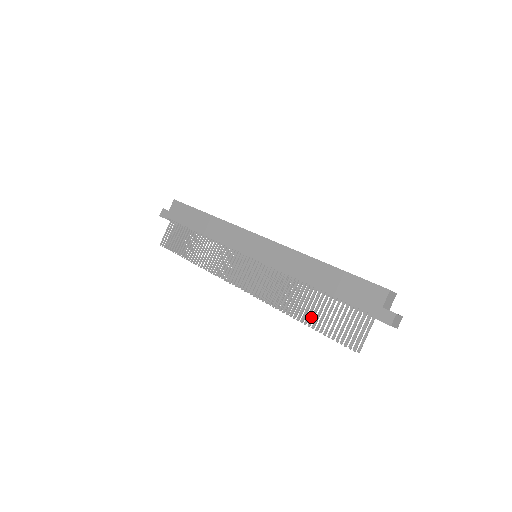
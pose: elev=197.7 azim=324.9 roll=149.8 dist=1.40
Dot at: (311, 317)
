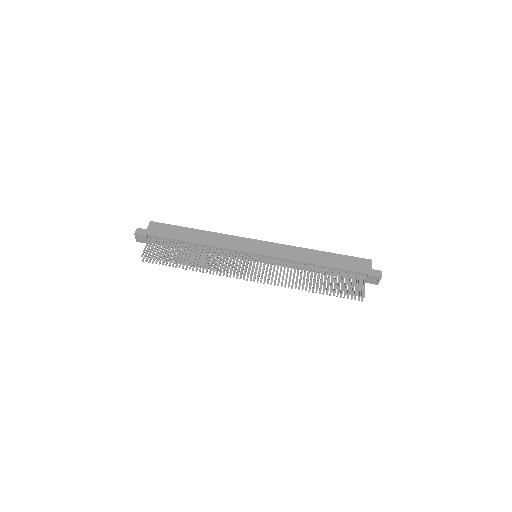
Dot at: (324, 284)
